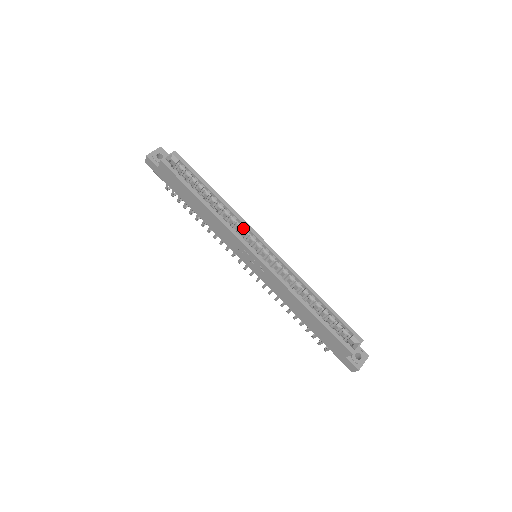
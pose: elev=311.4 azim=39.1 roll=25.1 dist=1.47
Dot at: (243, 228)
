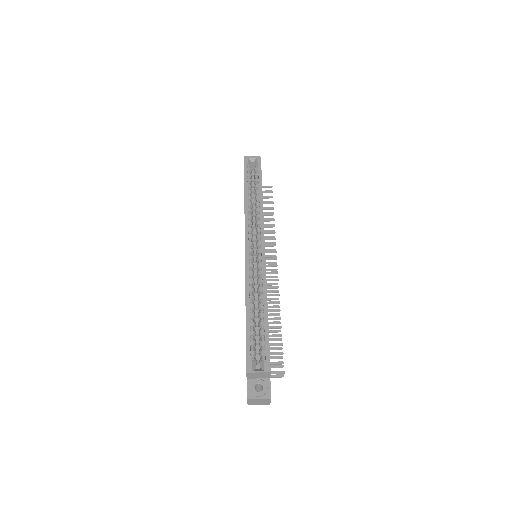
Dot at: occluded
